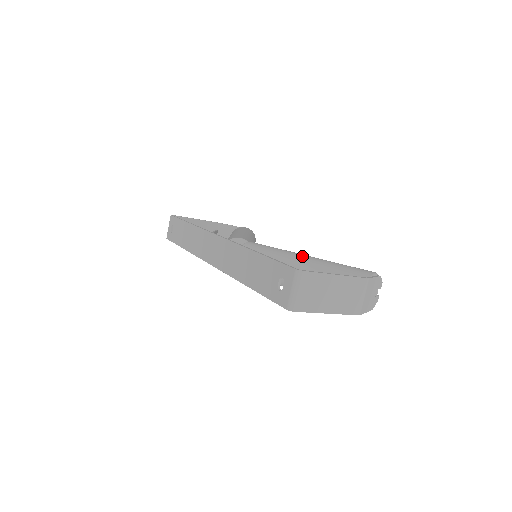
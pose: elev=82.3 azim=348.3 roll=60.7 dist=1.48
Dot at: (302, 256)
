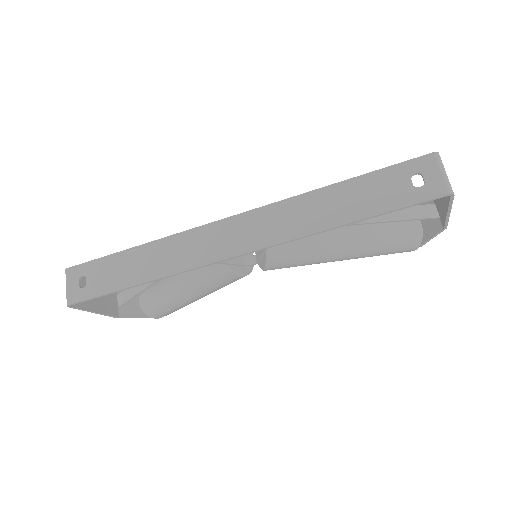
Dot at: occluded
